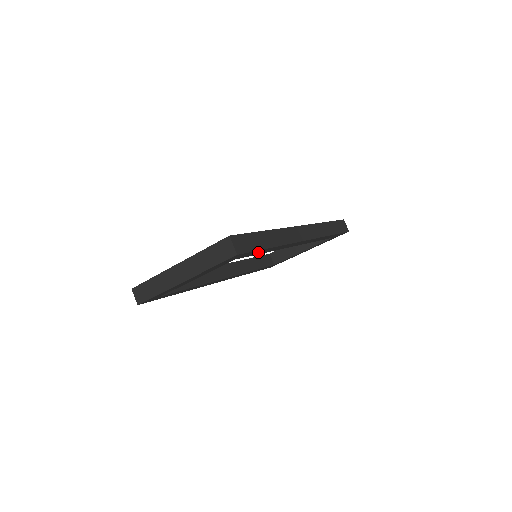
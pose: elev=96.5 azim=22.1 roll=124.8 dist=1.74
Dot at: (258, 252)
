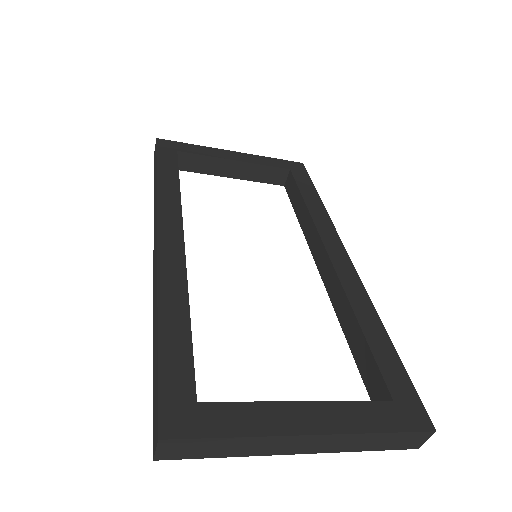
Dot at: occluded
